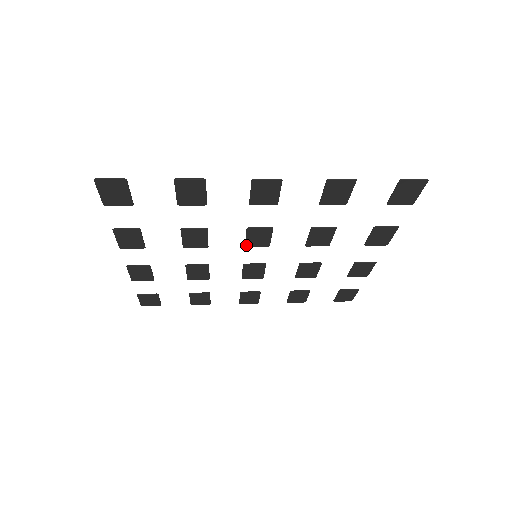
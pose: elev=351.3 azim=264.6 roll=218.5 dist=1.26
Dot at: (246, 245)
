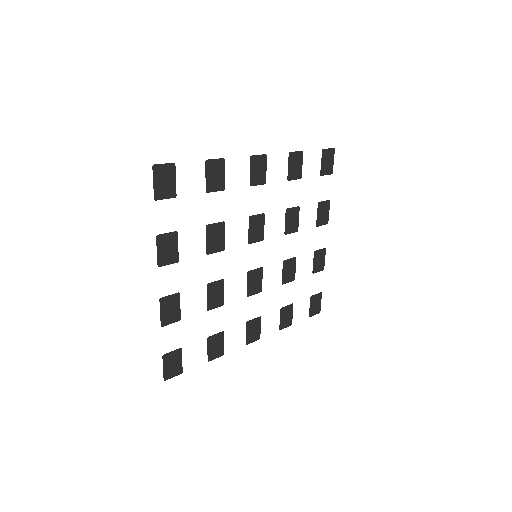
Dot at: (249, 241)
